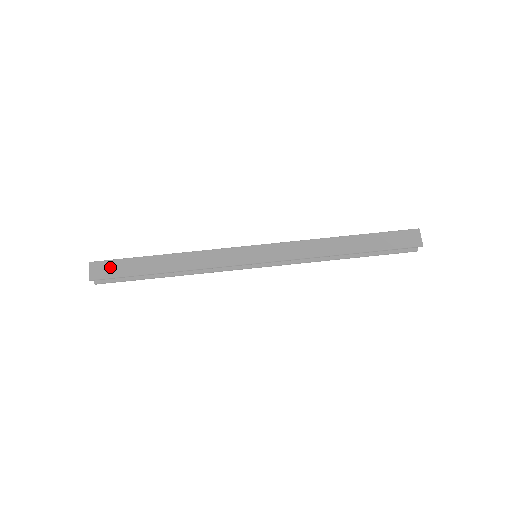
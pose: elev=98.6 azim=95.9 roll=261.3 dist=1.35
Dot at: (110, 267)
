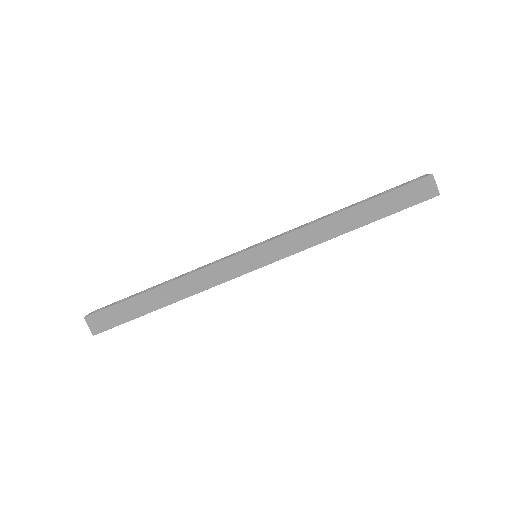
Dot at: (108, 317)
